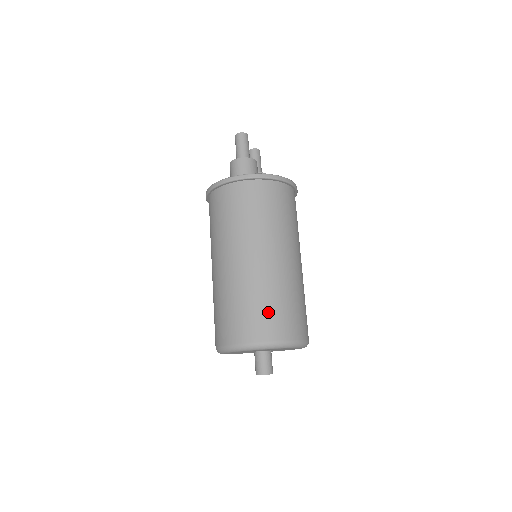
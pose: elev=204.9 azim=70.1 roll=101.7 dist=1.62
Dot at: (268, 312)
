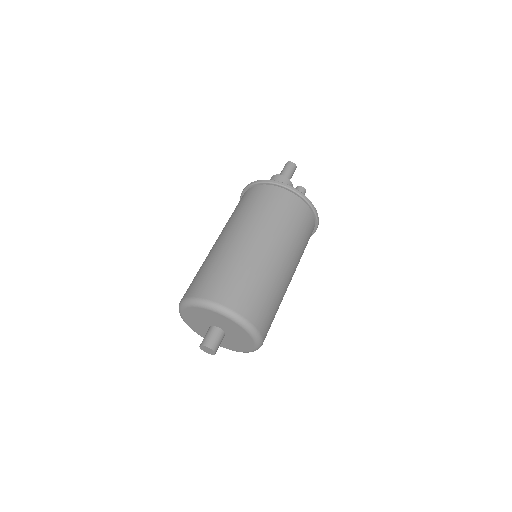
Dot at: (232, 281)
